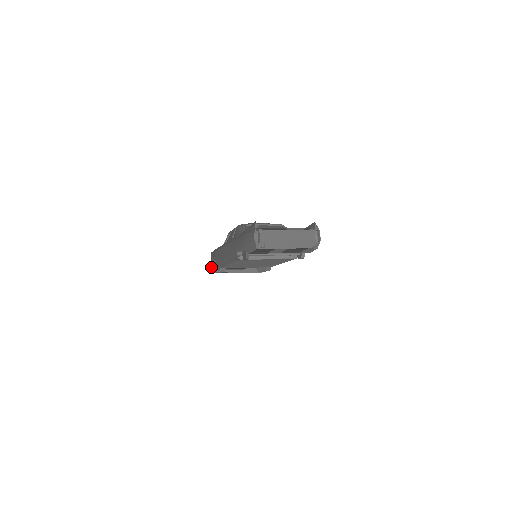
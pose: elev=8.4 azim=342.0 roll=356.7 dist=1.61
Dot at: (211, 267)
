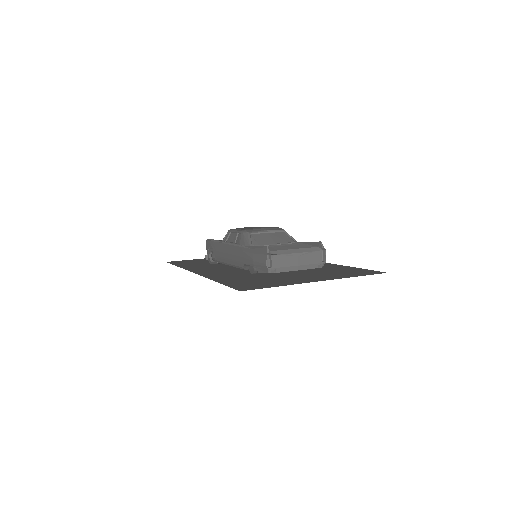
Dot at: (207, 257)
